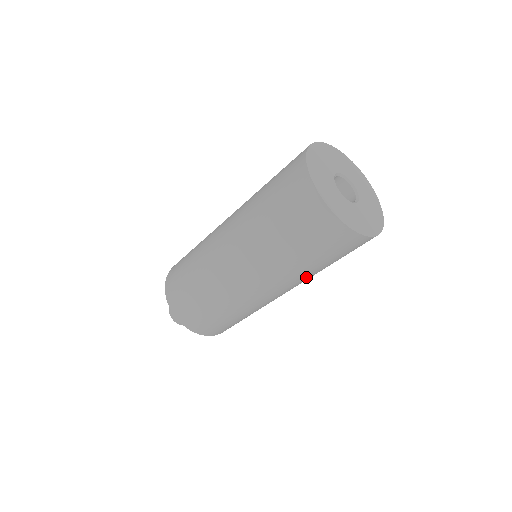
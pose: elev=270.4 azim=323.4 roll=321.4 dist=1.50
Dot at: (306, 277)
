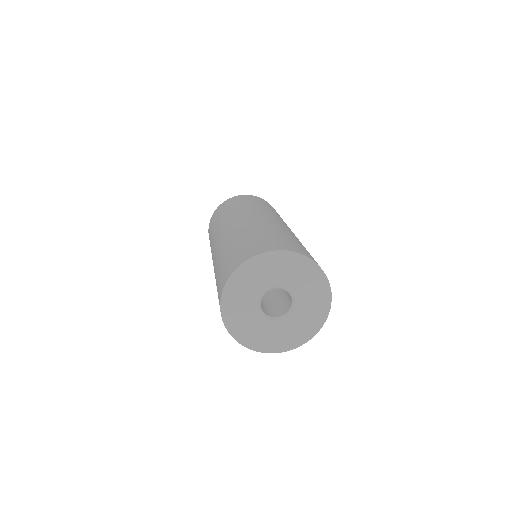
Dot at: occluded
